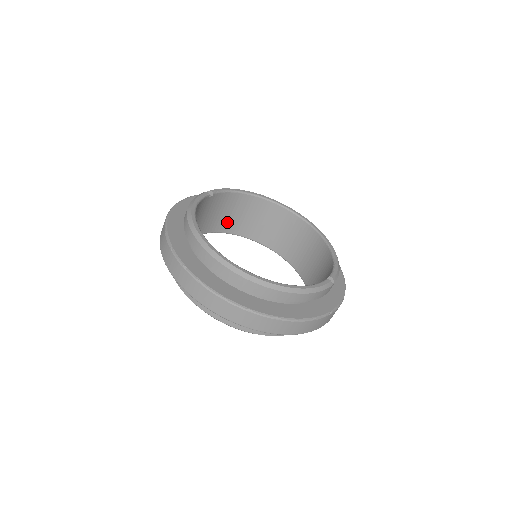
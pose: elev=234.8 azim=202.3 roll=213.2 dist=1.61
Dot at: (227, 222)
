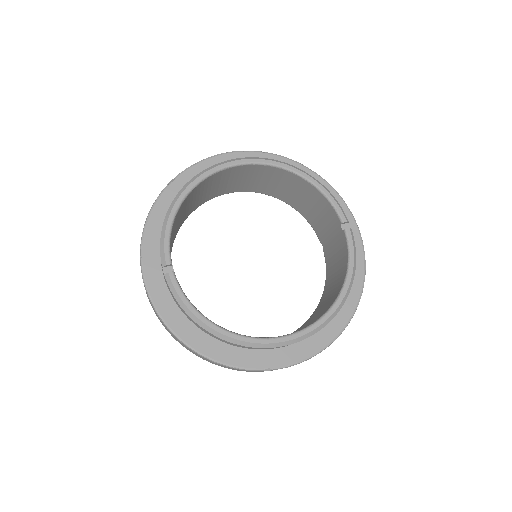
Dot at: (174, 235)
